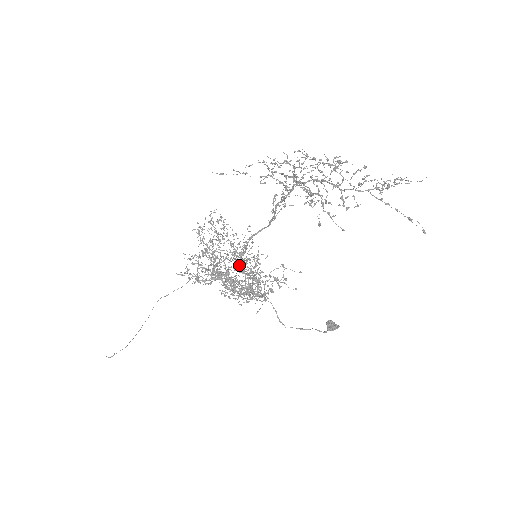
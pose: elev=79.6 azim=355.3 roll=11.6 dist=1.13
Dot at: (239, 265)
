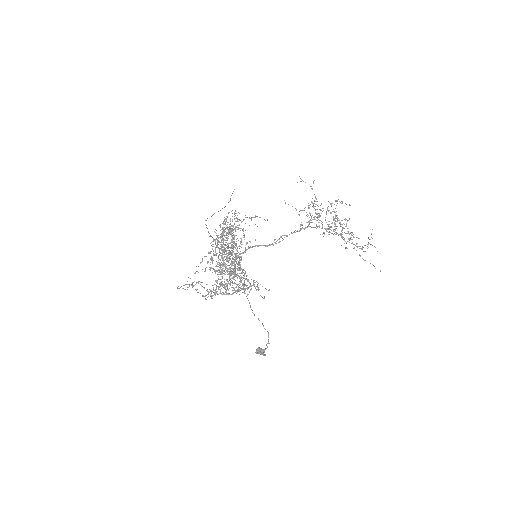
Dot at: occluded
